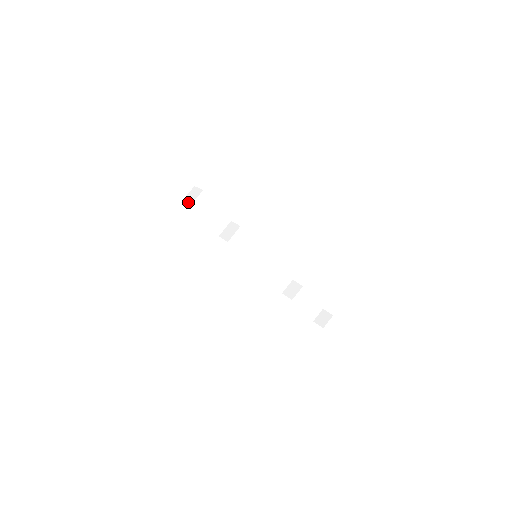
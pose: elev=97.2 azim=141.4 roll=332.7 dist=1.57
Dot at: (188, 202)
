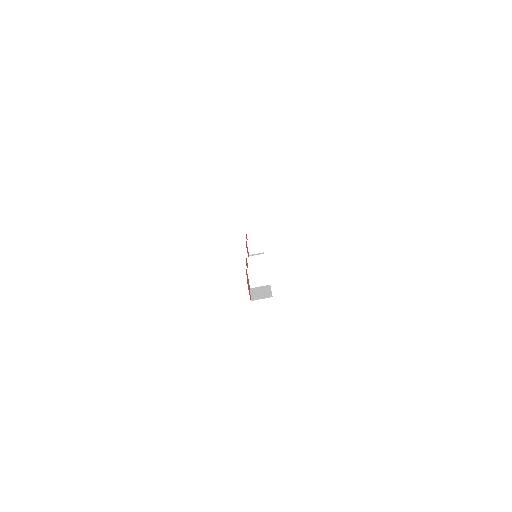
Dot at: (252, 281)
